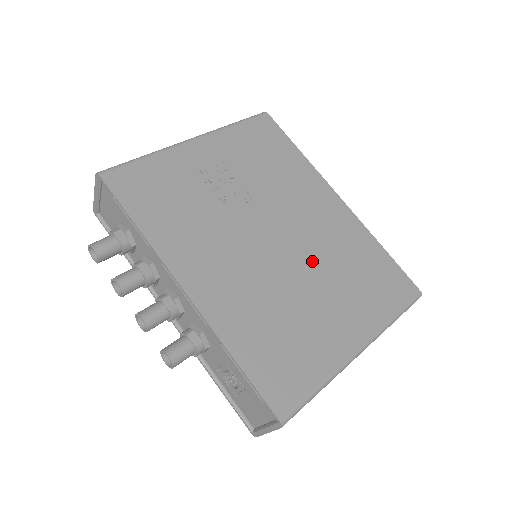
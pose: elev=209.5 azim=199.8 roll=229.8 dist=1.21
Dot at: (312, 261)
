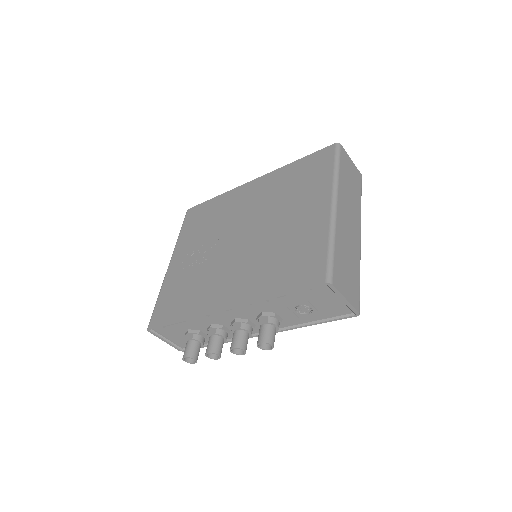
Dot at: (268, 216)
